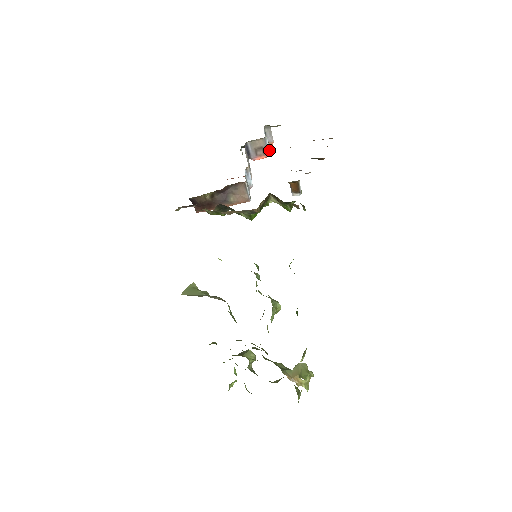
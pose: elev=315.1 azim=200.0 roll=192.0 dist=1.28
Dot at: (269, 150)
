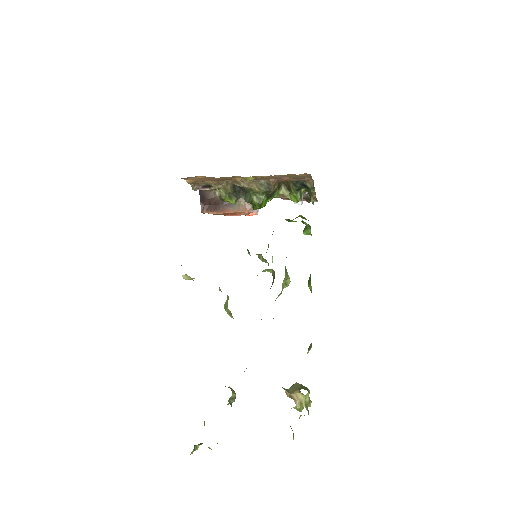
Dot at: occluded
